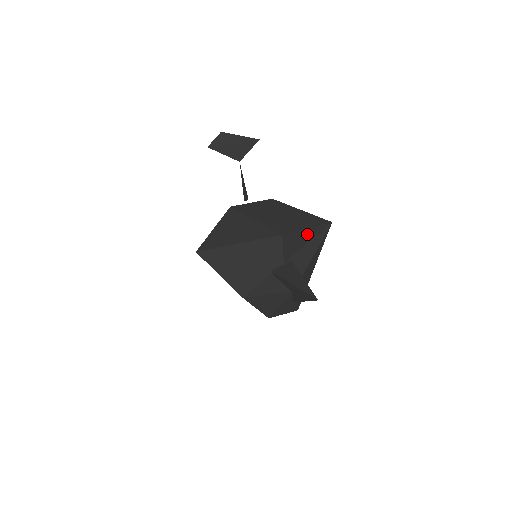
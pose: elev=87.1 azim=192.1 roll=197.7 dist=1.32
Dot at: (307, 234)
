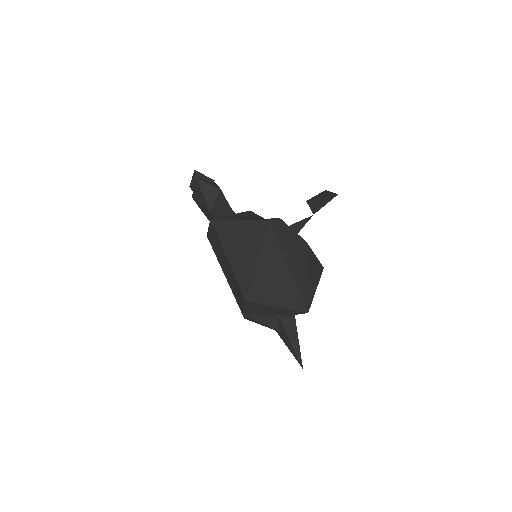
Dot at: occluded
